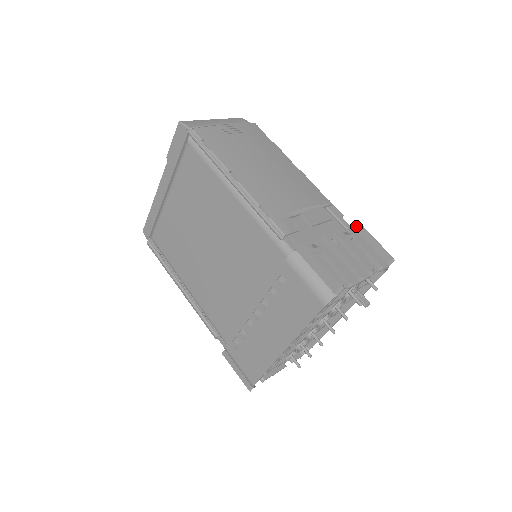
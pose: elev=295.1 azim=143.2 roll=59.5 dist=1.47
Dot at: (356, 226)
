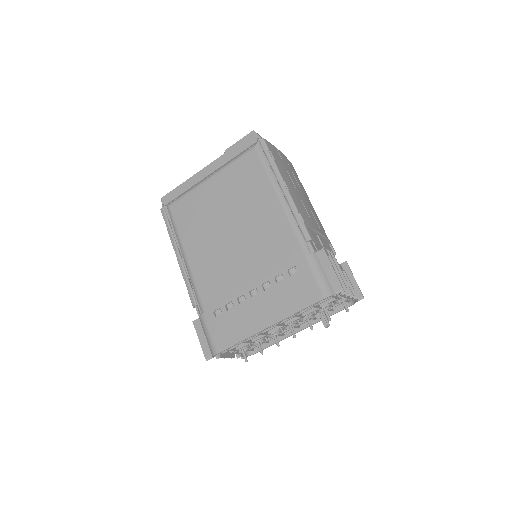
Dot at: (344, 264)
